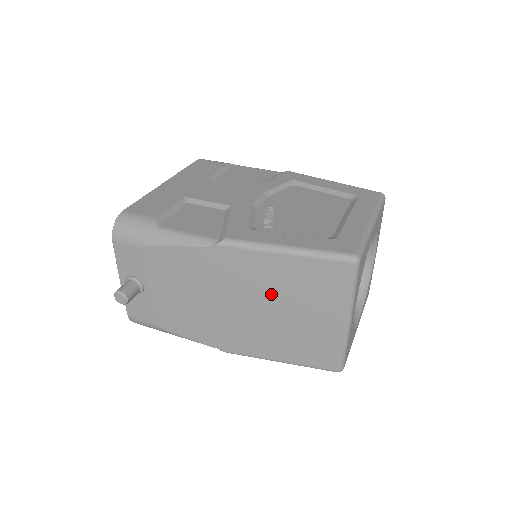
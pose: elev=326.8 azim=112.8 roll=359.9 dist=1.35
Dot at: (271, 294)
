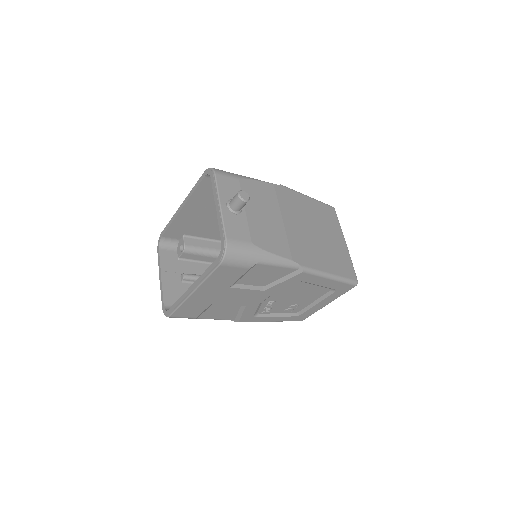
Dot at: (312, 220)
